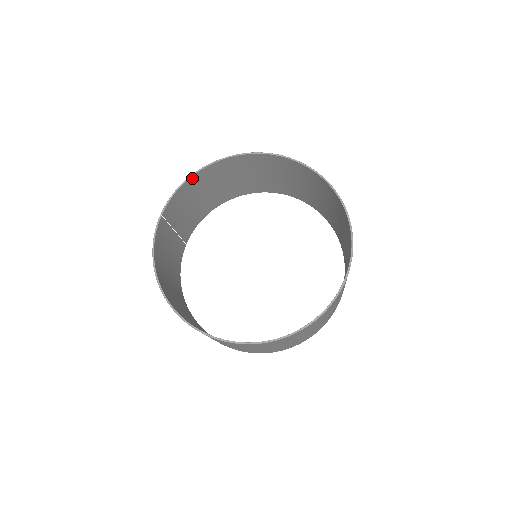
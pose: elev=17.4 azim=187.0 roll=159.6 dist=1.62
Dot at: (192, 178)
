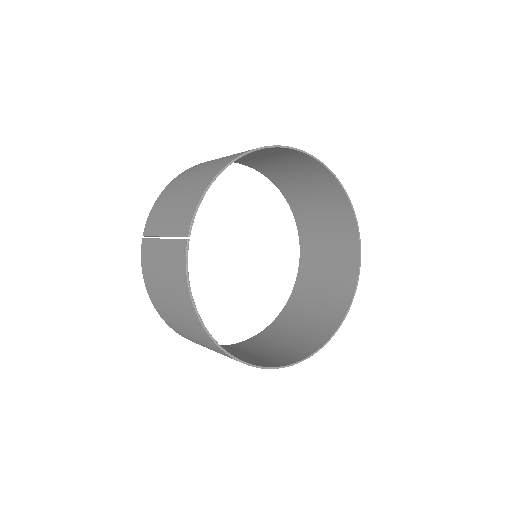
Dot at: (212, 180)
